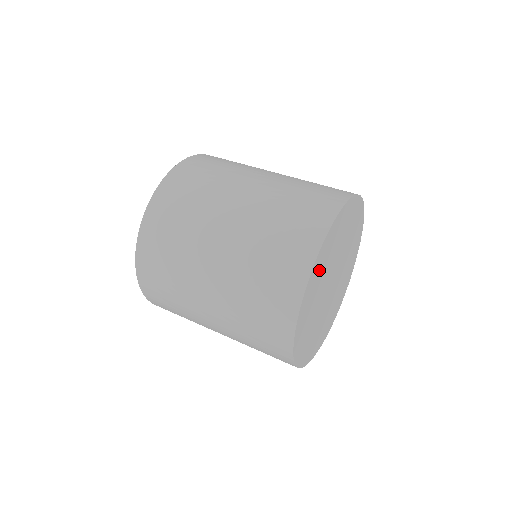
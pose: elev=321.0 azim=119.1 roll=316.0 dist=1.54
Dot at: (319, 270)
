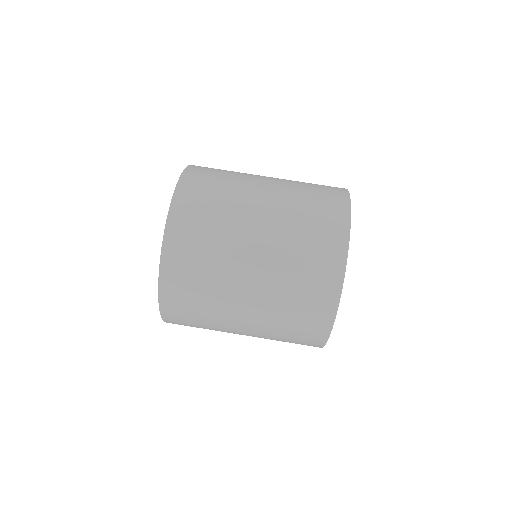
Dot at: occluded
